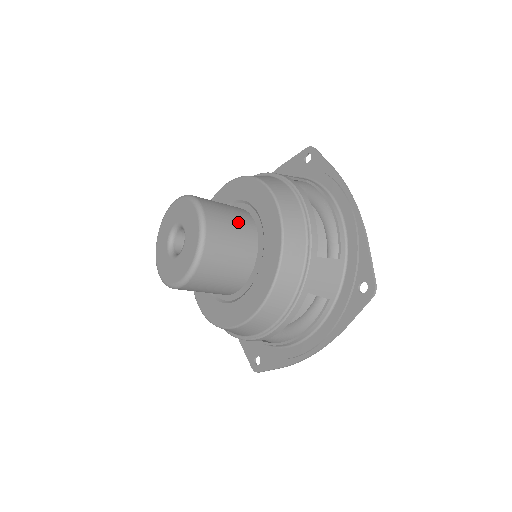
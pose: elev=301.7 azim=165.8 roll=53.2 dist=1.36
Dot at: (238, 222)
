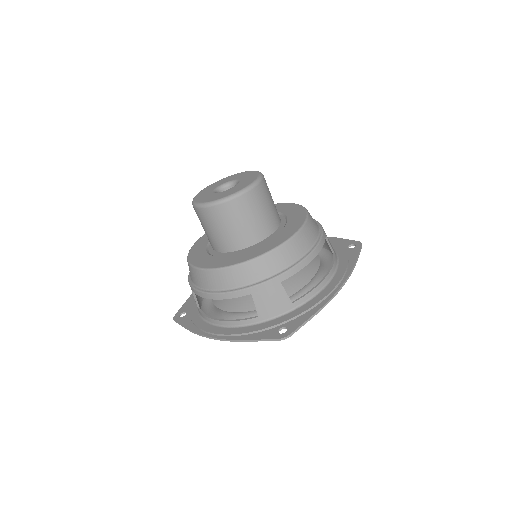
Dot at: occluded
